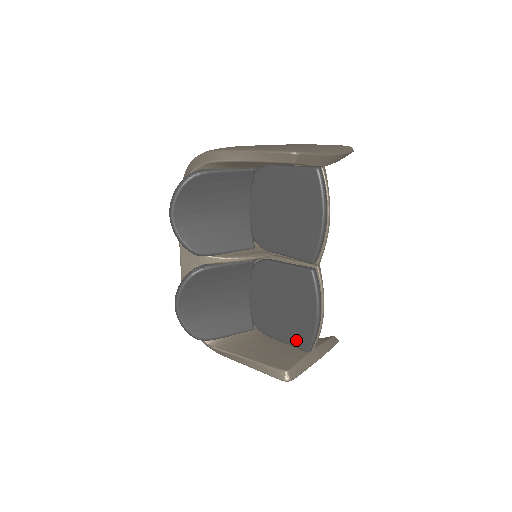
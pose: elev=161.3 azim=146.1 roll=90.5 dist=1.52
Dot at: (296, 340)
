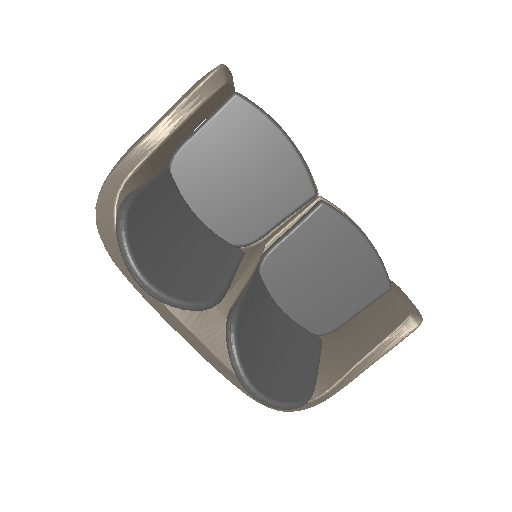
Dot at: (370, 292)
